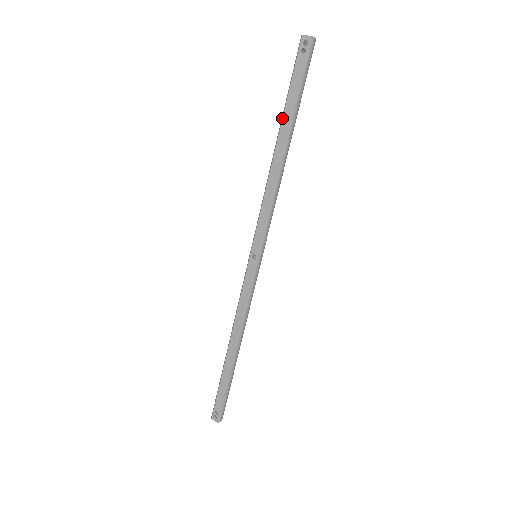
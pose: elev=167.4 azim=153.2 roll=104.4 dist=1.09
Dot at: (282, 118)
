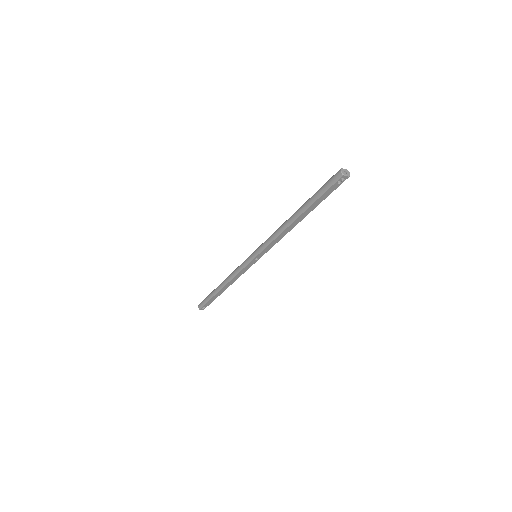
Dot at: (307, 209)
